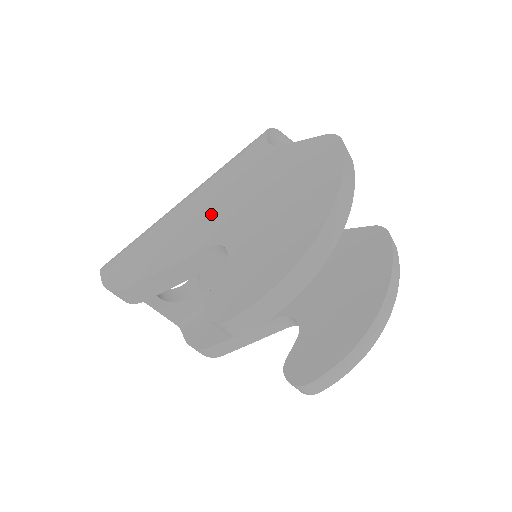
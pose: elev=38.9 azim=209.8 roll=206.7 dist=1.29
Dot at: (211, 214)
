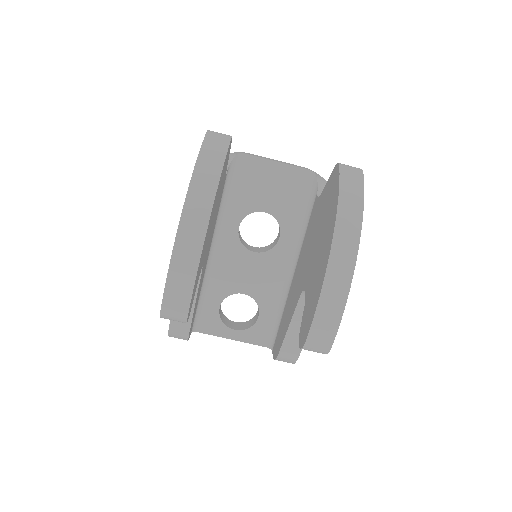
Dot at: occluded
